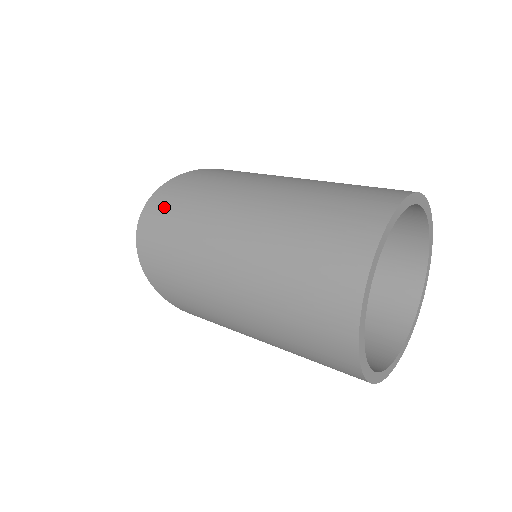
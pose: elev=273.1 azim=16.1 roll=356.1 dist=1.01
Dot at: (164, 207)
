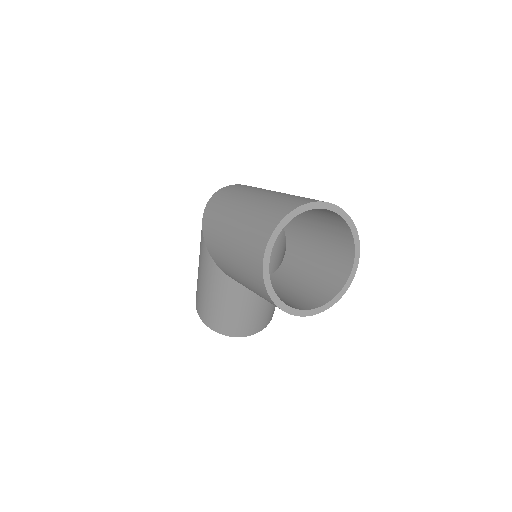
Dot at: occluded
